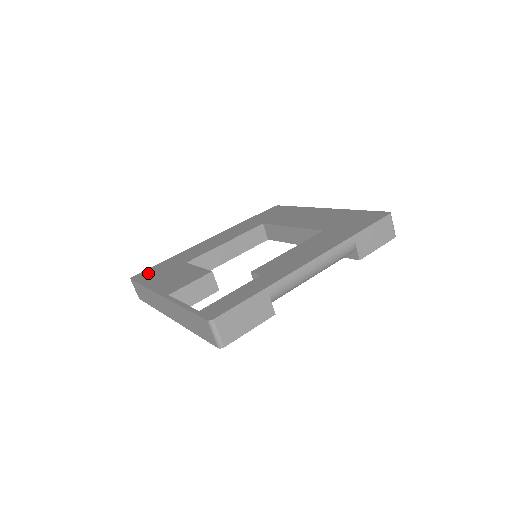
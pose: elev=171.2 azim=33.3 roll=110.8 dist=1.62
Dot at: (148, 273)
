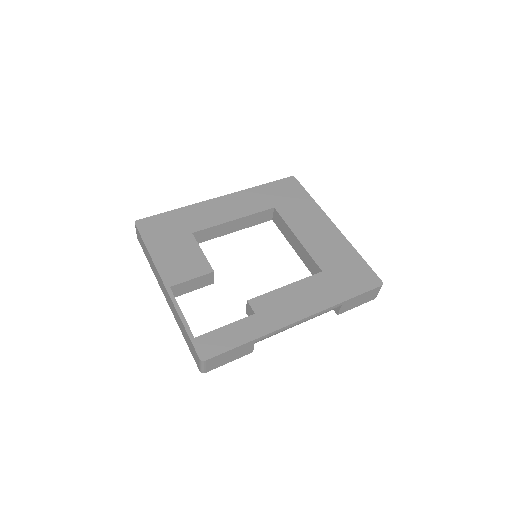
Dot at: (153, 226)
